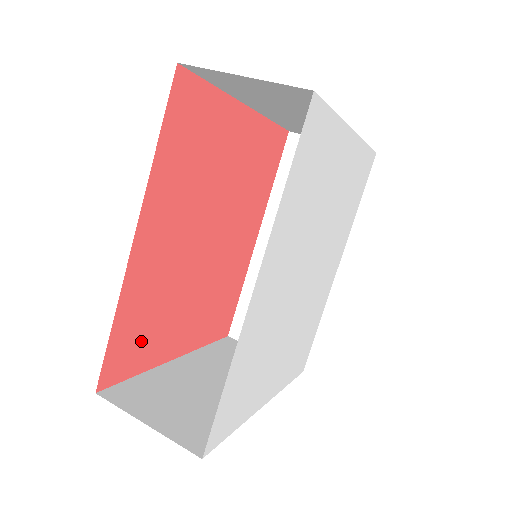
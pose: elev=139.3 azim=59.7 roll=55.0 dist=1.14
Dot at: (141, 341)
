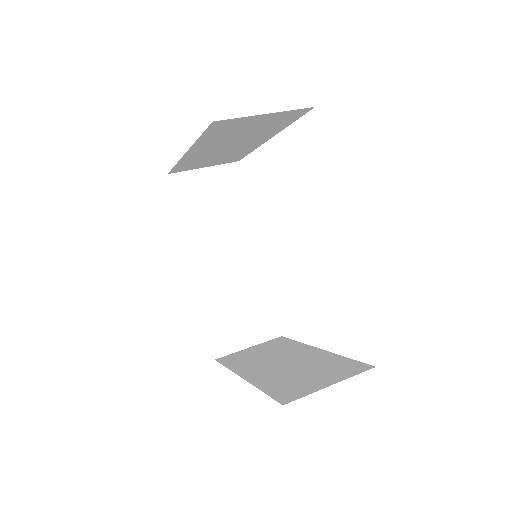
Dot at: occluded
